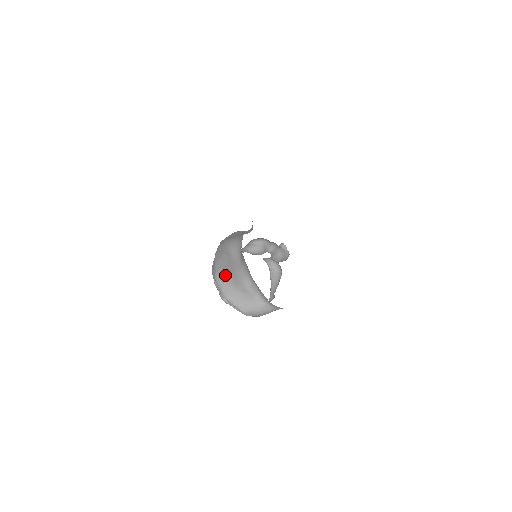
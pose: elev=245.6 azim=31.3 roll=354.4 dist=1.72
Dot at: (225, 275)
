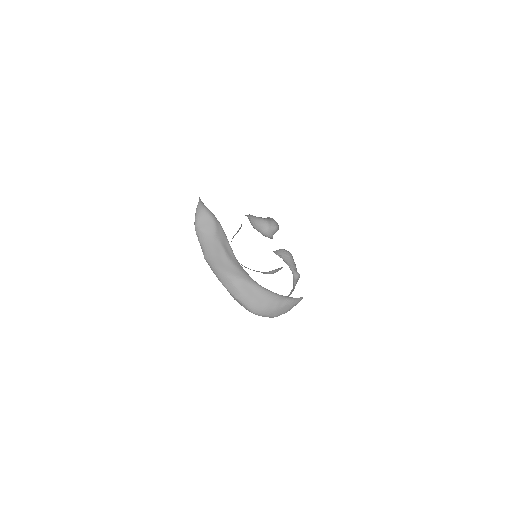
Dot at: (261, 309)
